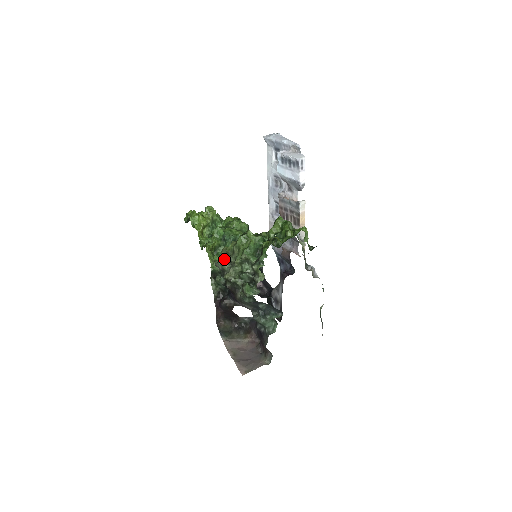
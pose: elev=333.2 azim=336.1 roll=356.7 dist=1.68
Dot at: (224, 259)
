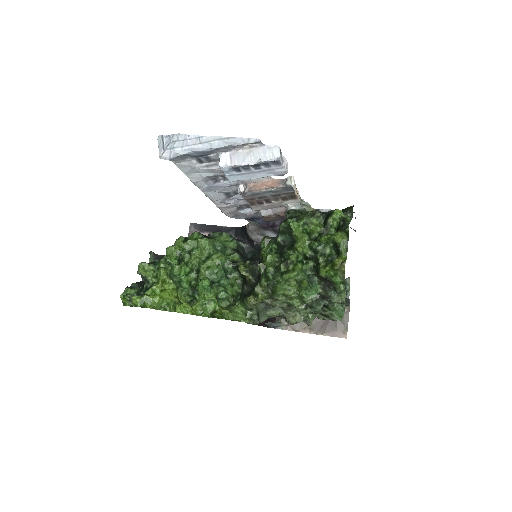
Dot at: (260, 308)
